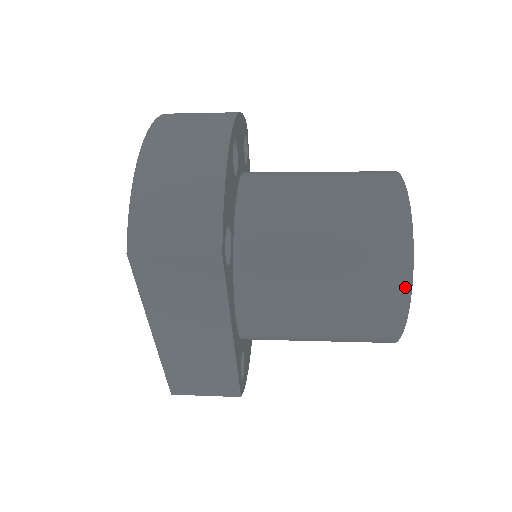
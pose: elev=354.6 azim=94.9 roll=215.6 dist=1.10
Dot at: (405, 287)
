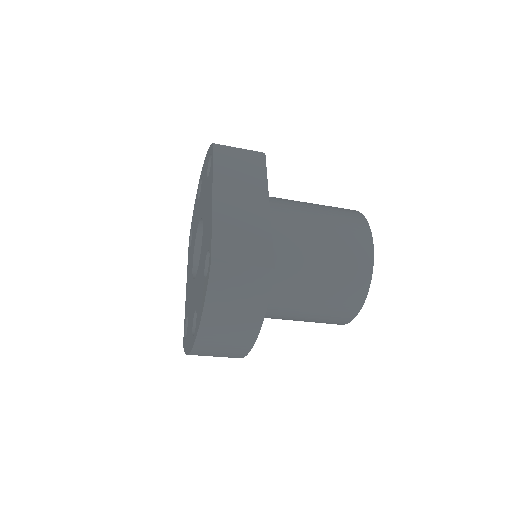
Dot at: (360, 215)
